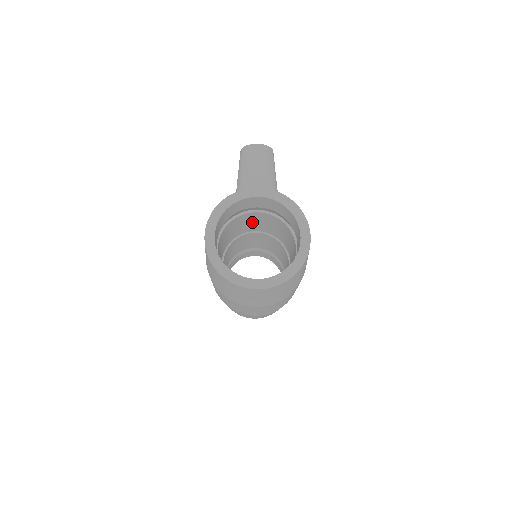
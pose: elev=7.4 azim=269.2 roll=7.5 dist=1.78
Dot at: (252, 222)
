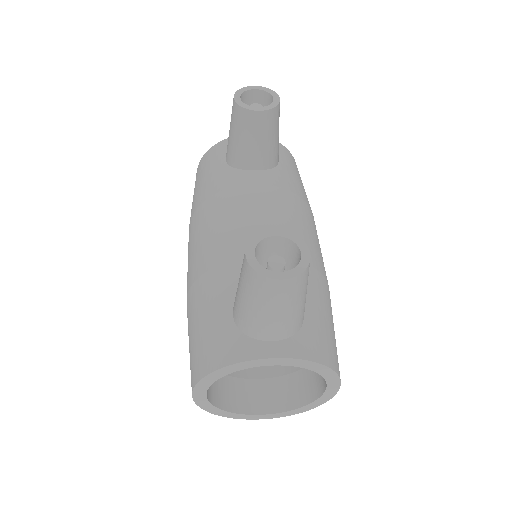
Dot at: occluded
